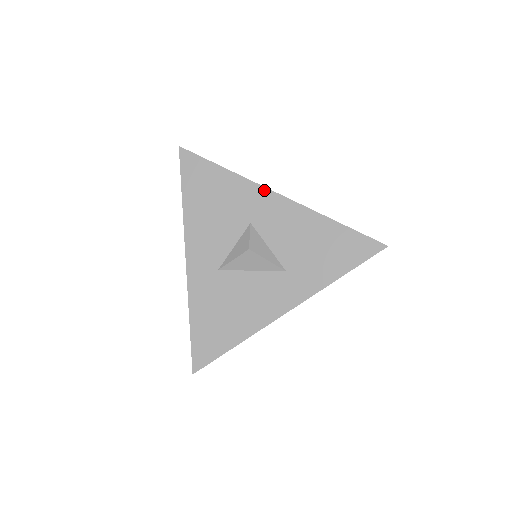
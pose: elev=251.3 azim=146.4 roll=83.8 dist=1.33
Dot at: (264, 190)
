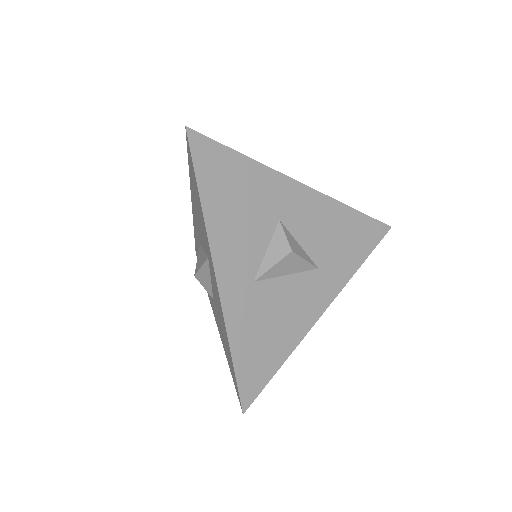
Dot at: (288, 180)
